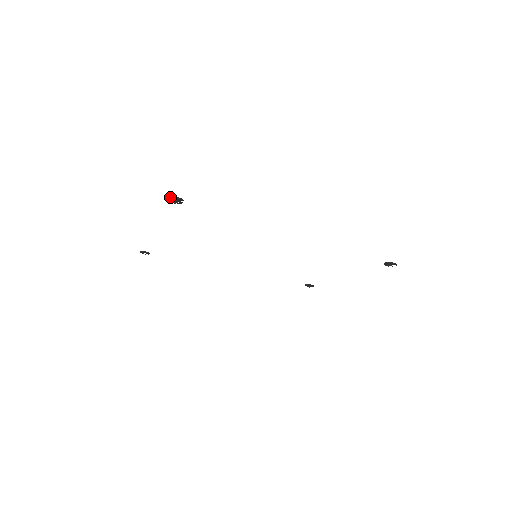
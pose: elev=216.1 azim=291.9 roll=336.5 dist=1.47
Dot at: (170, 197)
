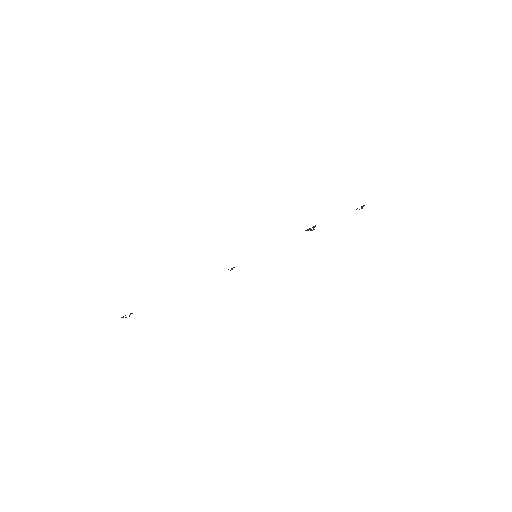
Dot at: occluded
